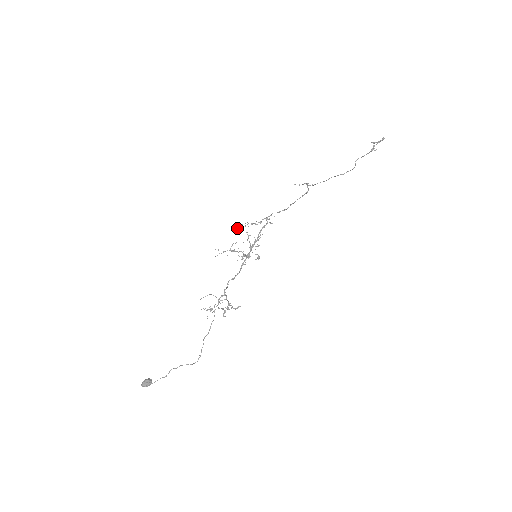
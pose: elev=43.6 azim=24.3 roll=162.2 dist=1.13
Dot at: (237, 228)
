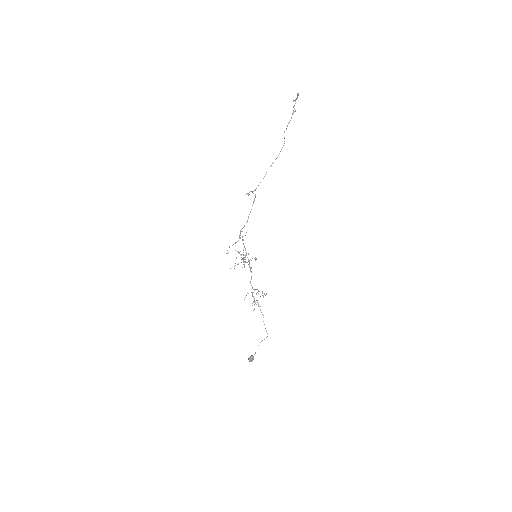
Dot at: (227, 253)
